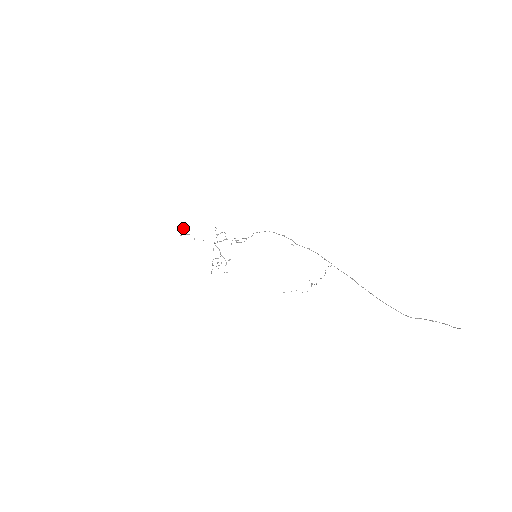
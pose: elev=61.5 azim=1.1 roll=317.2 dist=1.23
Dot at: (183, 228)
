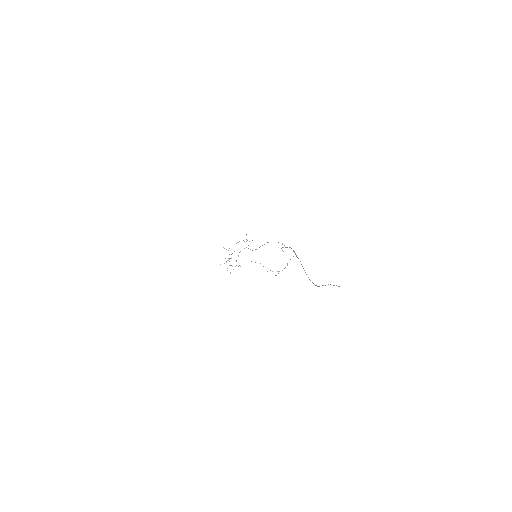
Dot at: occluded
